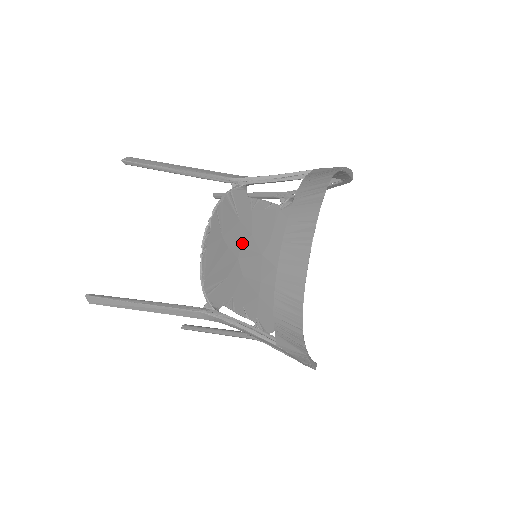
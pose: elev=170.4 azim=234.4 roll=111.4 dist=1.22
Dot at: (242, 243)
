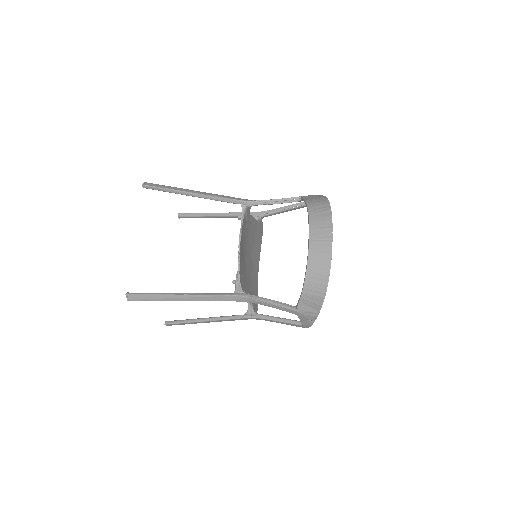
Dot at: (246, 247)
